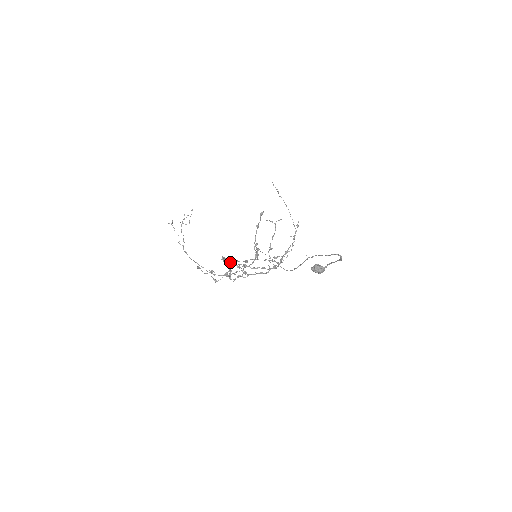
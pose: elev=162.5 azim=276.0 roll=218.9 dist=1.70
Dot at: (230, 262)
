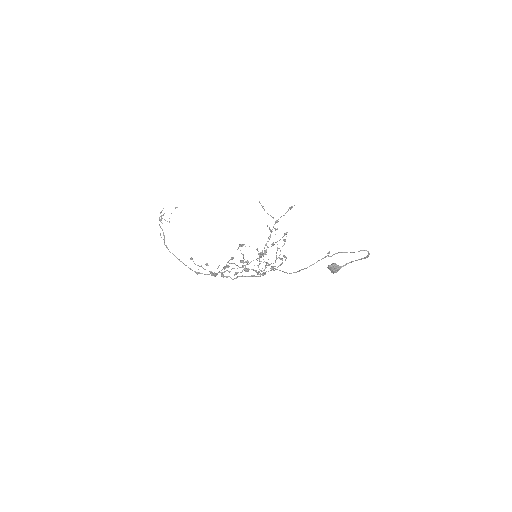
Dot at: occluded
